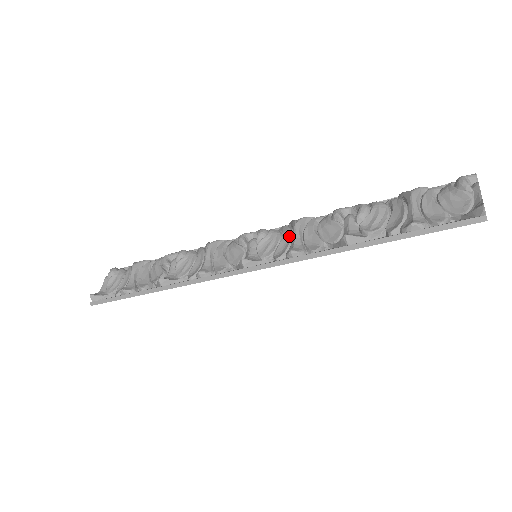
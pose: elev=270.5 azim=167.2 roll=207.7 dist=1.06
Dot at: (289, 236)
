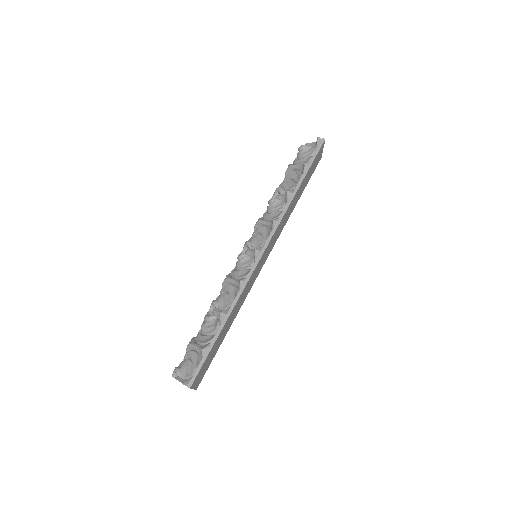
Dot at: (262, 227)
